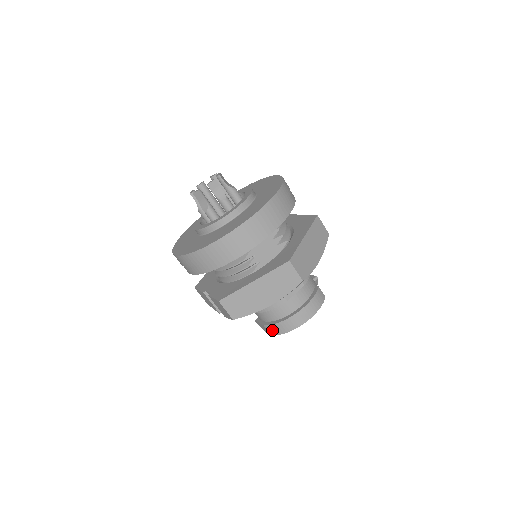
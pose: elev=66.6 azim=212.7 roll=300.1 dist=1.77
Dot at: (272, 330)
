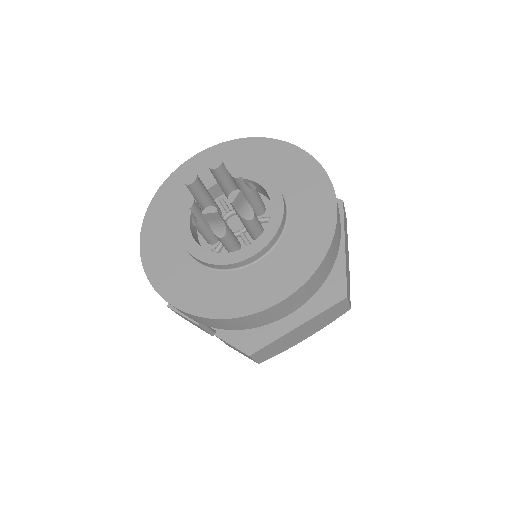
Dot at: occluded
